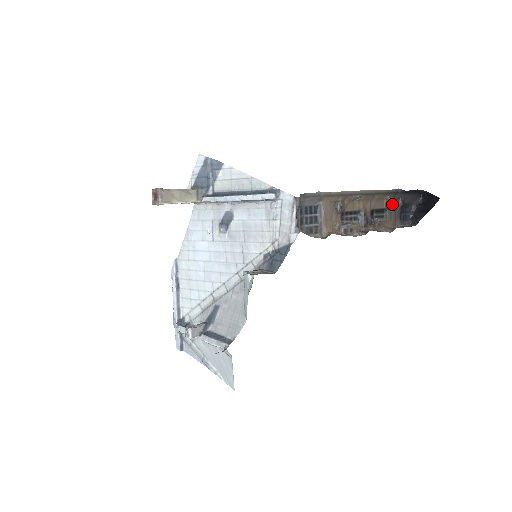
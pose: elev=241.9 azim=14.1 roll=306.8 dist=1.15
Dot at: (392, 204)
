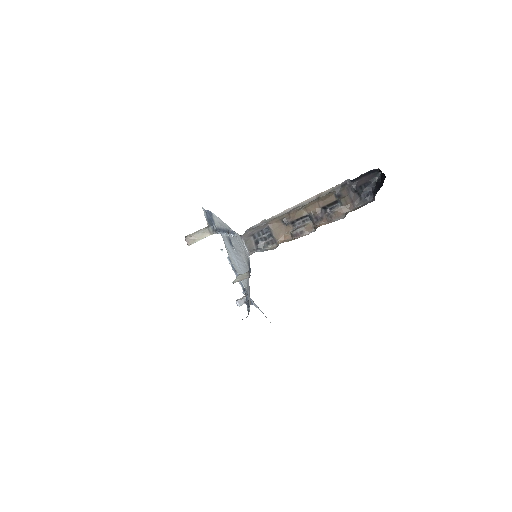
Dot at: (342, 195)
